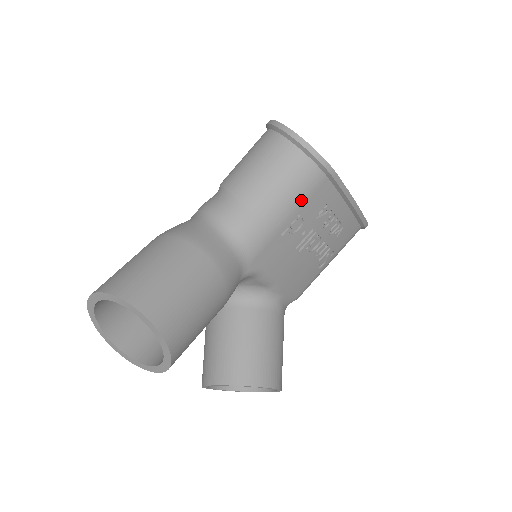
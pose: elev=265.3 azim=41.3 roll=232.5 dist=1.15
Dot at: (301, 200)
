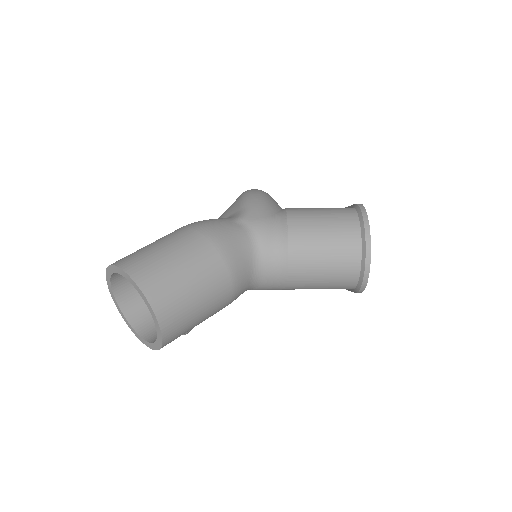
Dot at: (323, 288)
